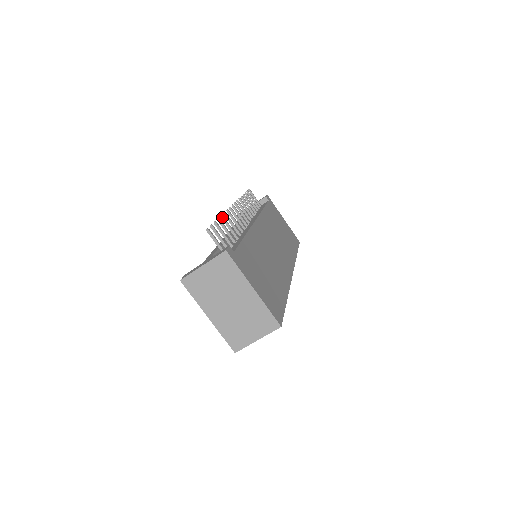
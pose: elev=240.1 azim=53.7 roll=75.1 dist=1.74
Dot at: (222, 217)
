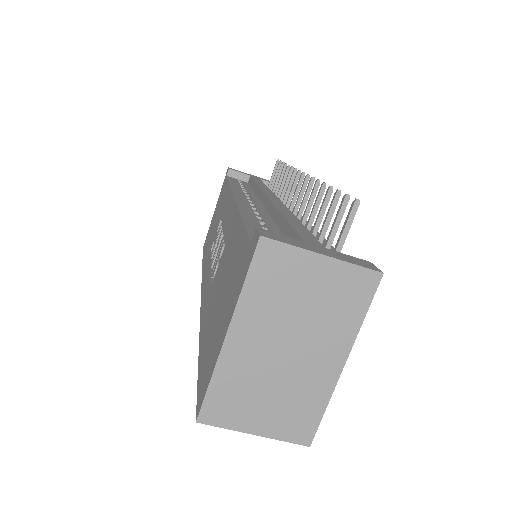
Dot at: (325, 187)
